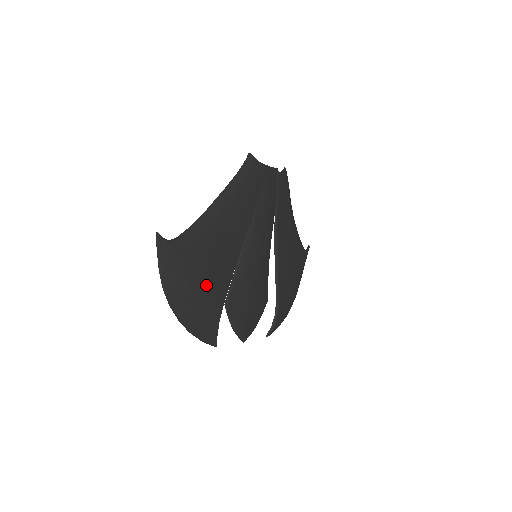
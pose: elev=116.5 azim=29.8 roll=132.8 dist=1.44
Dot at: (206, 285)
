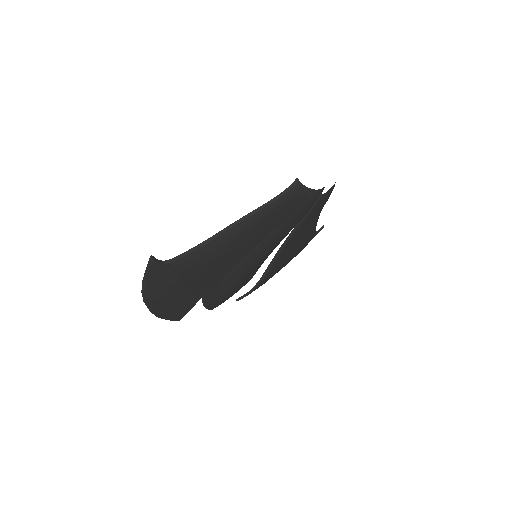
Dot at: (188, 290)
